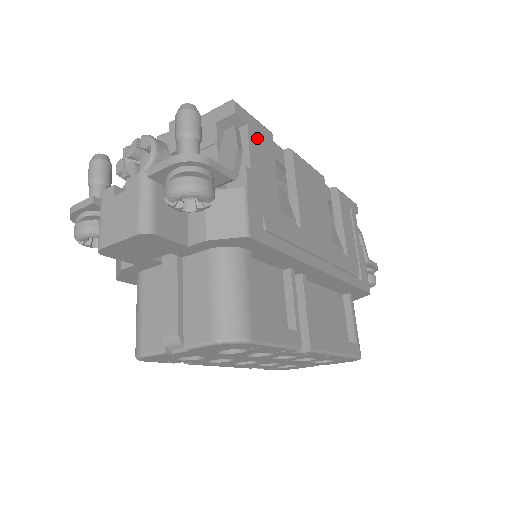
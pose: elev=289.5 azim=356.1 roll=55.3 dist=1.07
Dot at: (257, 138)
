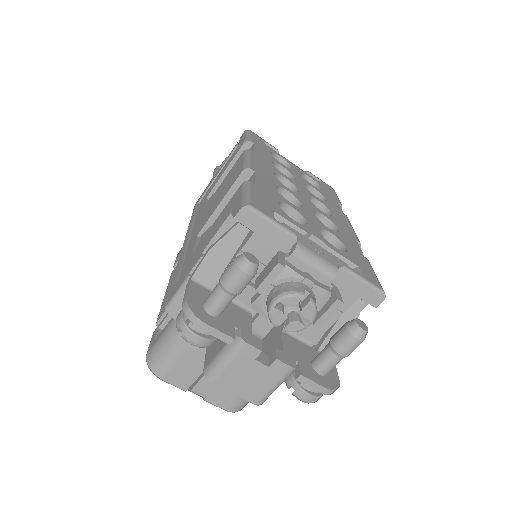
Dot at: occluded
